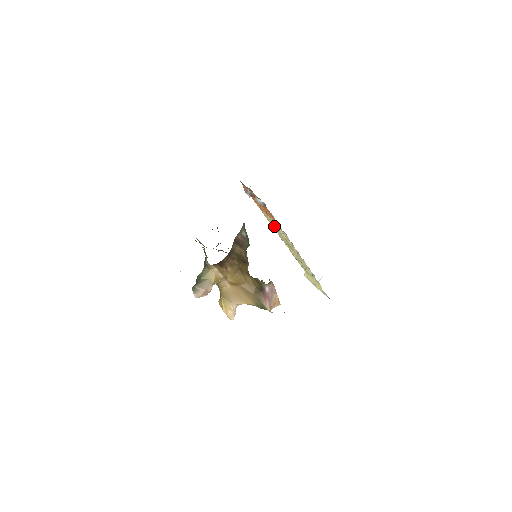
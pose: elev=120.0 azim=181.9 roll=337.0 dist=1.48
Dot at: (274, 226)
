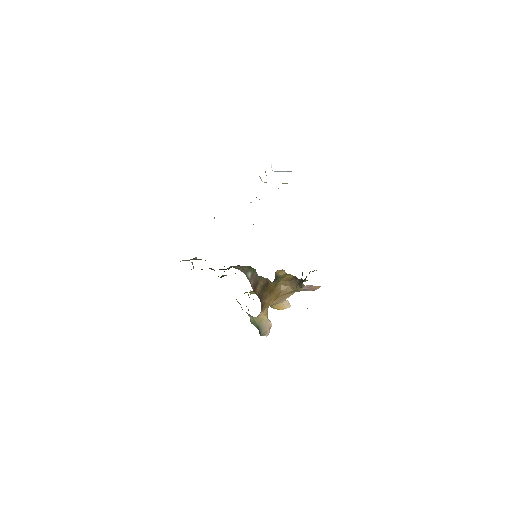
Dot at: occluded
